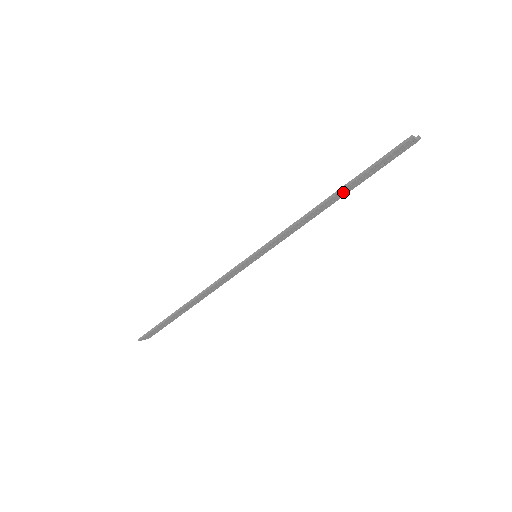
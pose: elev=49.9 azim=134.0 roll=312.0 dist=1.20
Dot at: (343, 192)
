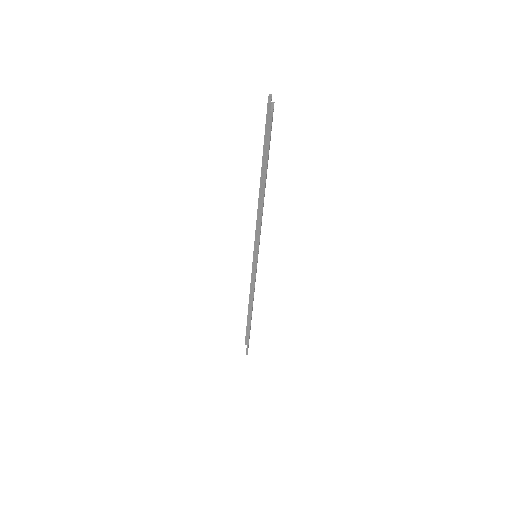
Dot at: occluded
